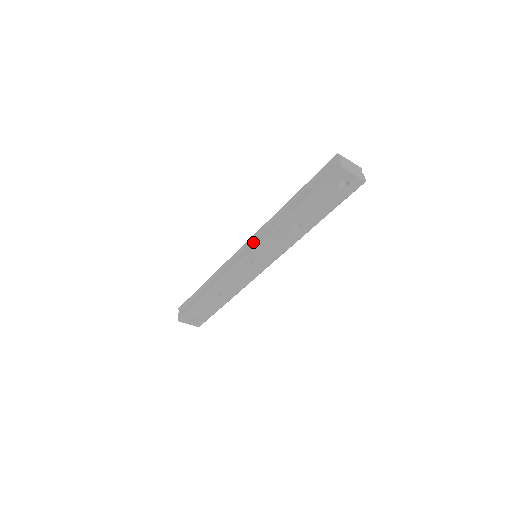
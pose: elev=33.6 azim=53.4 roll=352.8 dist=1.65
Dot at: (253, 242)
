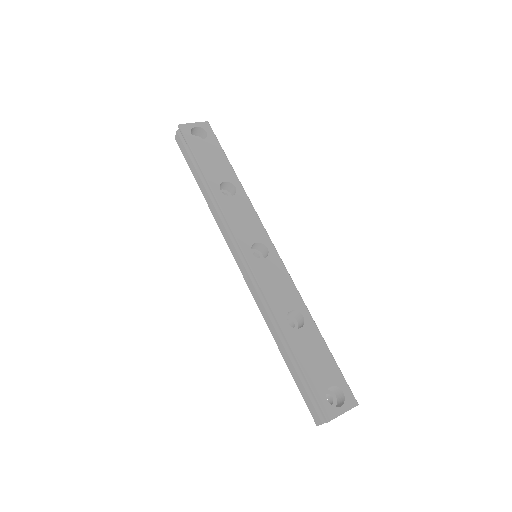
Dot at: (248, 278)
